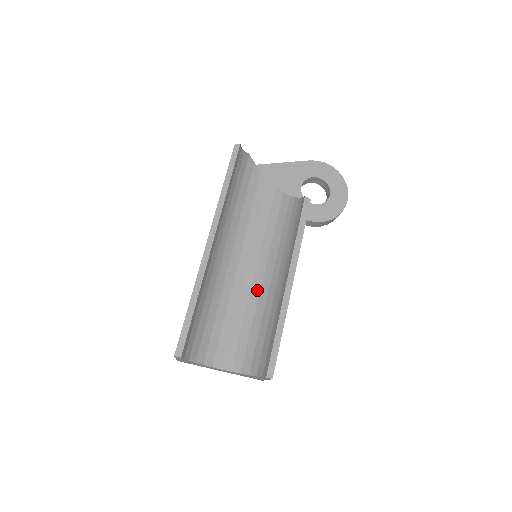
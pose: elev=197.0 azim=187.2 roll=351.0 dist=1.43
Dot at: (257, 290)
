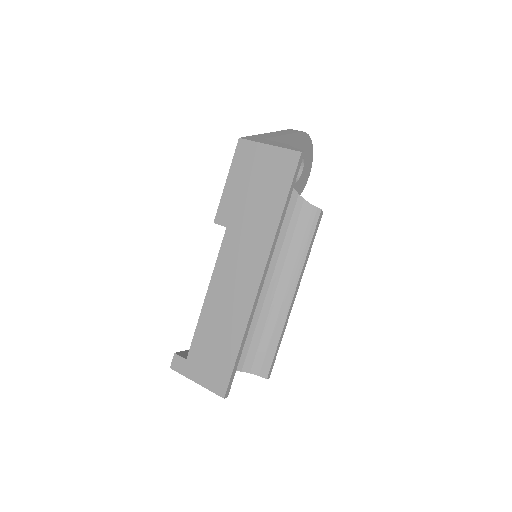
Dot at: occluded
